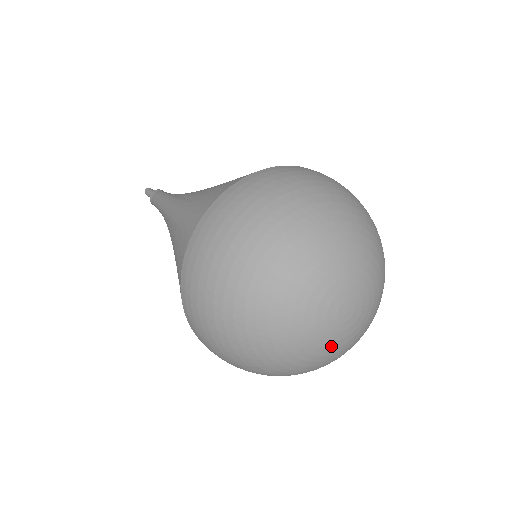
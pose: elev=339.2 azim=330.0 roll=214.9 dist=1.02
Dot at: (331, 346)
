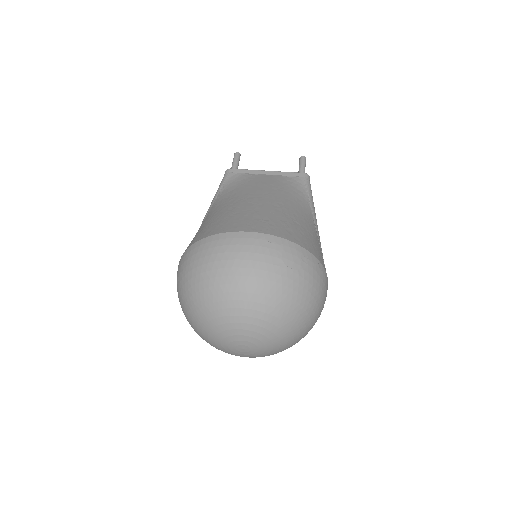
Dot at: occluded
